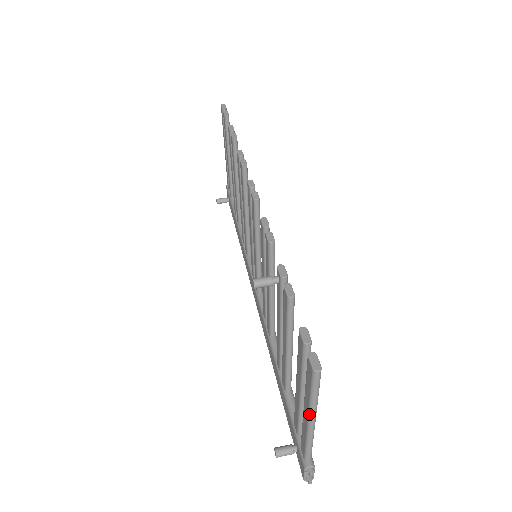
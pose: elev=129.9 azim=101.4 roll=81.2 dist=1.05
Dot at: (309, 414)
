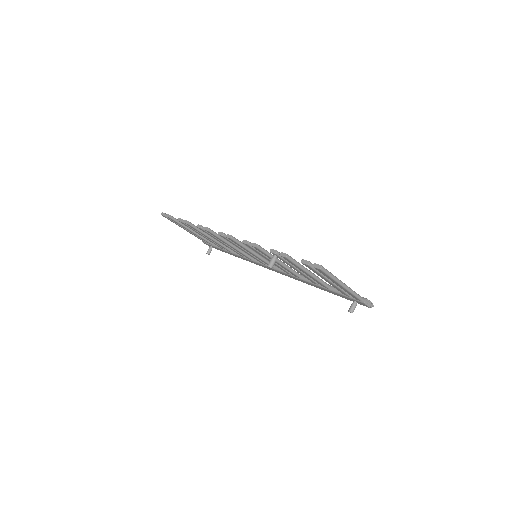
Dot at: (338, 284)
